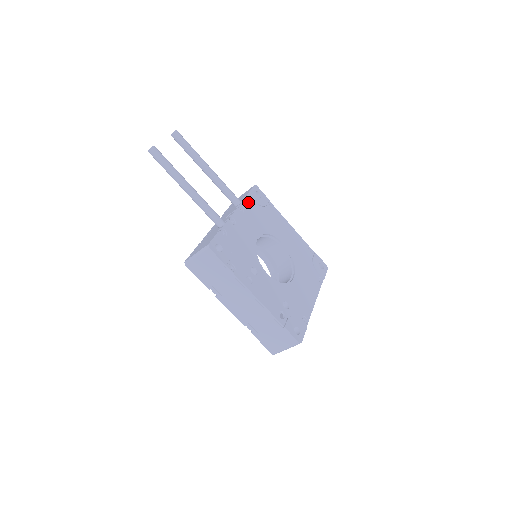
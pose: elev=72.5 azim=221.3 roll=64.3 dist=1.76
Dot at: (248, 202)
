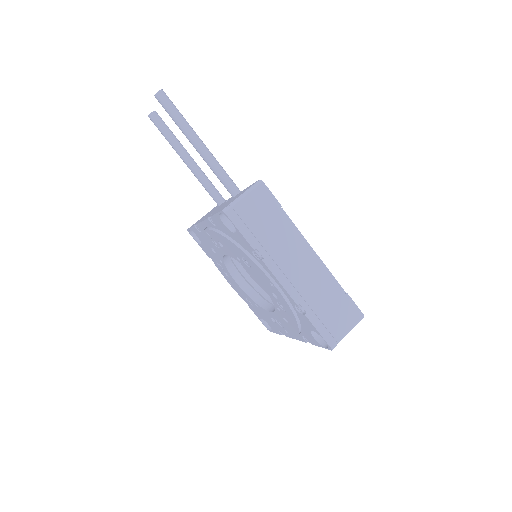
Dot at: occluded
